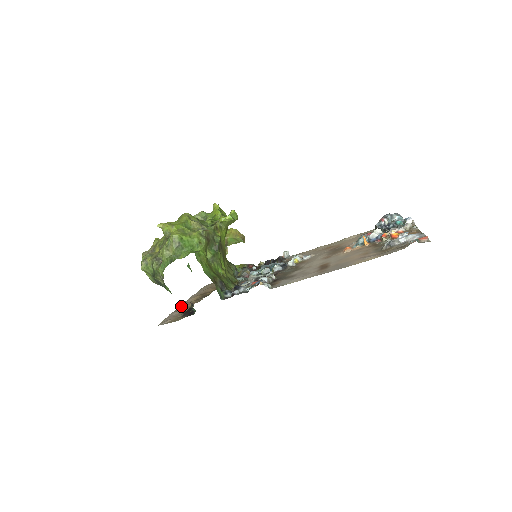
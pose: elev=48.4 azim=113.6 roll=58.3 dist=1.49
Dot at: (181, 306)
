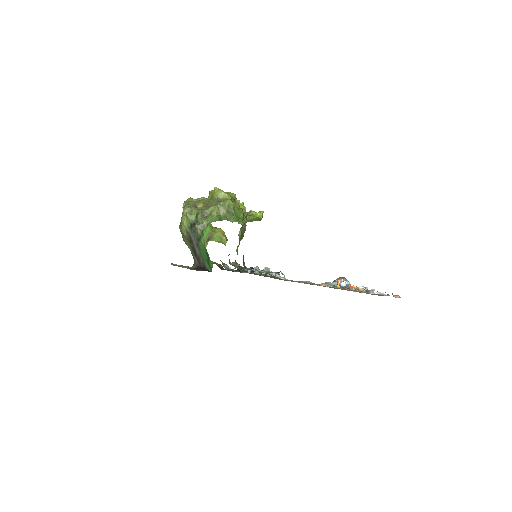
Dot at: (175, 264)
